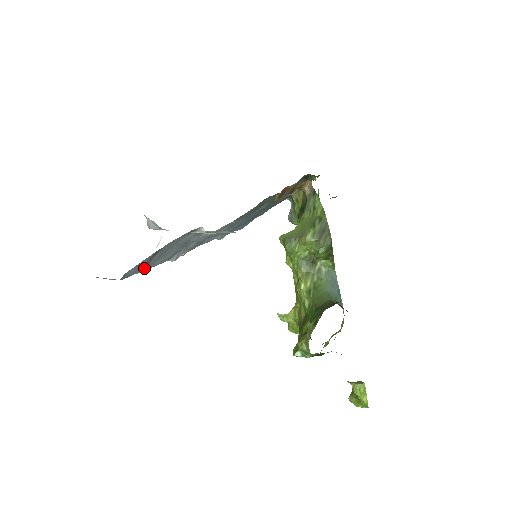
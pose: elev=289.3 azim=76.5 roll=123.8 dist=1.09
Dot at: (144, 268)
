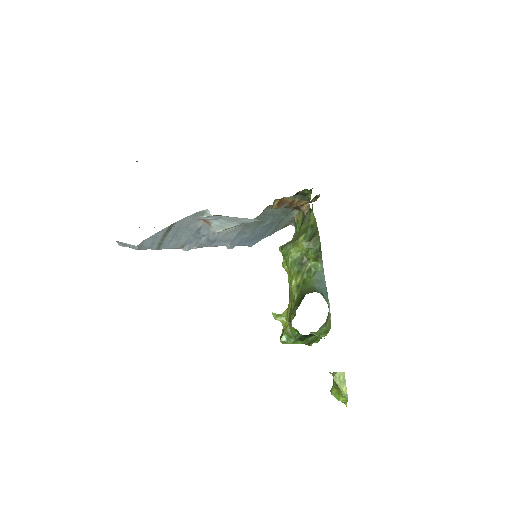
Dot at: (159, 245)
